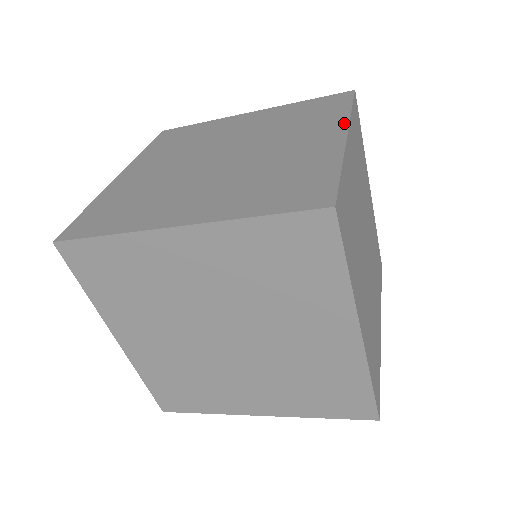
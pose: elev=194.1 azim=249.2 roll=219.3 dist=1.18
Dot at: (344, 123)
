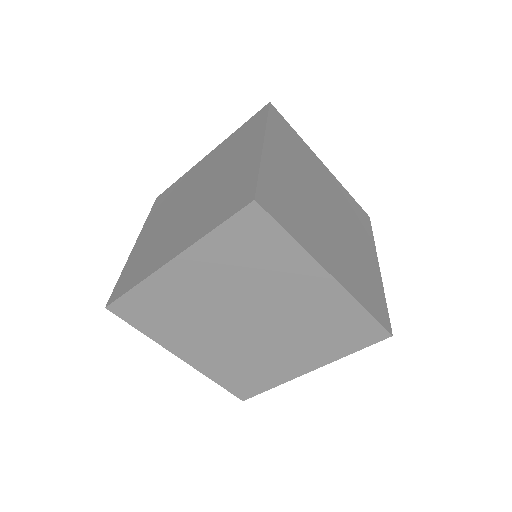
Dot at: occluded
